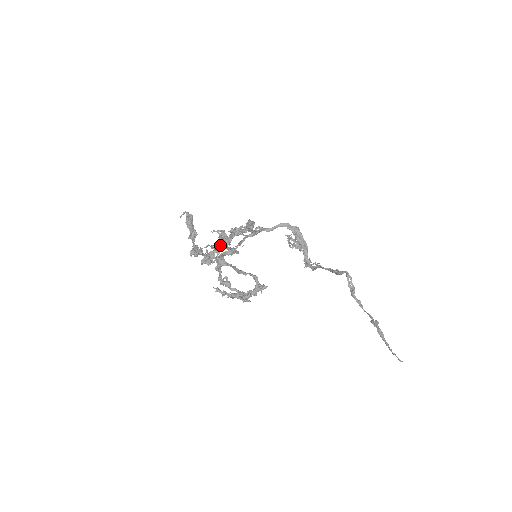
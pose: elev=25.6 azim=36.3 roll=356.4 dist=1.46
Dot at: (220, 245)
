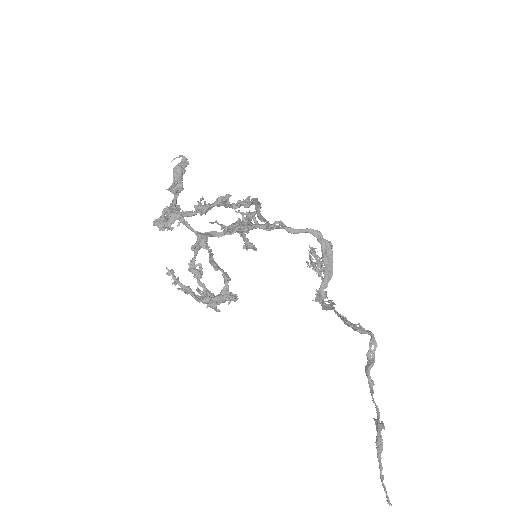
Dot at: (192, 211)
